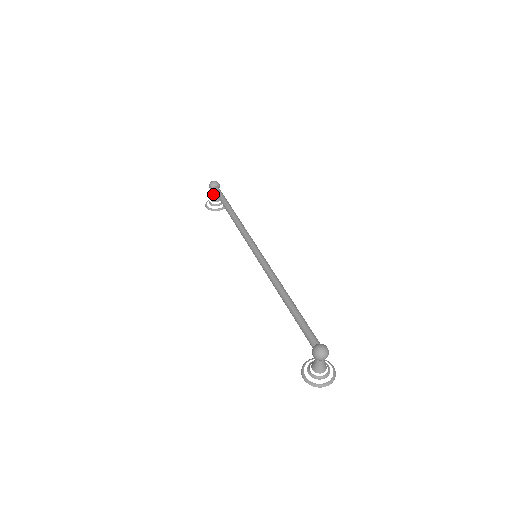
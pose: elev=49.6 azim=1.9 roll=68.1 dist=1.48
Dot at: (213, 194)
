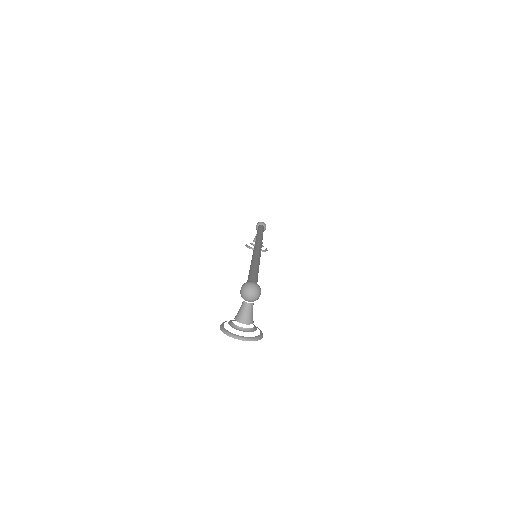
Dot at: occluded
